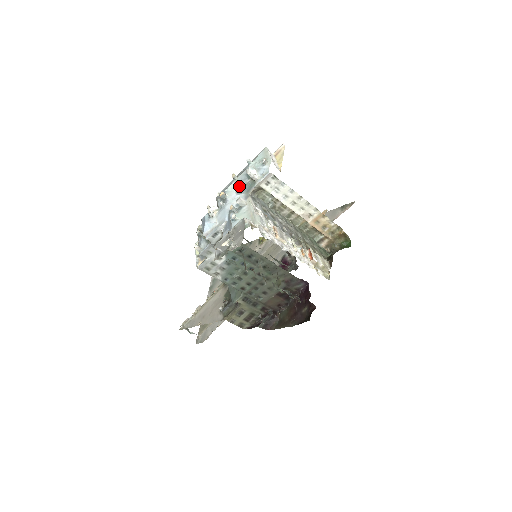
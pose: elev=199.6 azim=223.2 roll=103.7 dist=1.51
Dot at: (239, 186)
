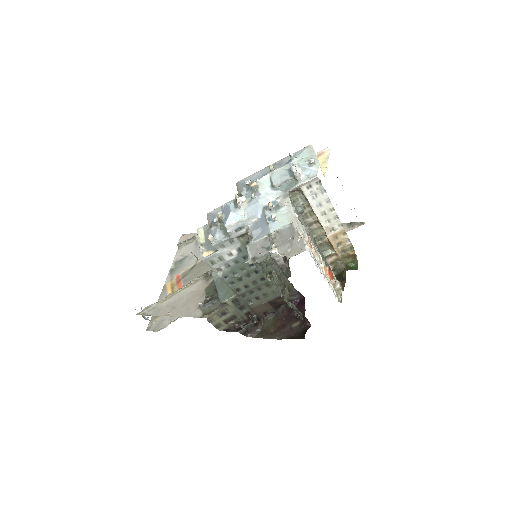
Dot at: (277, 181)
